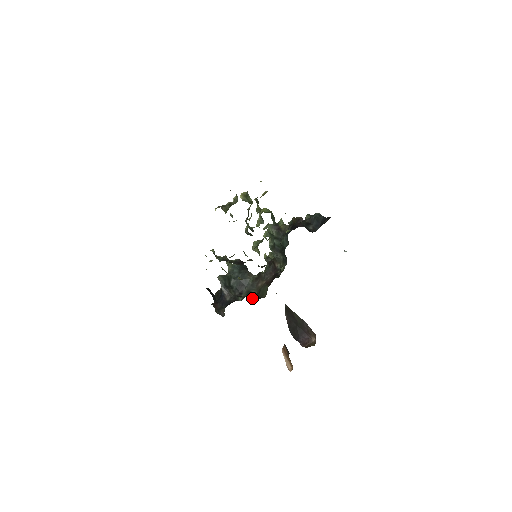
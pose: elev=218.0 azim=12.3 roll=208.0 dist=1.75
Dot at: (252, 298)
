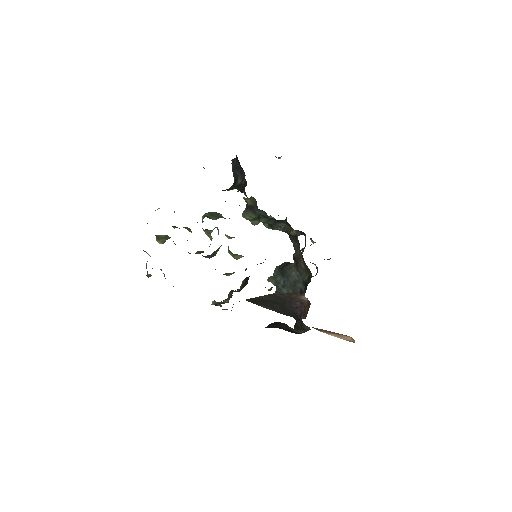
Dot at: occluded
